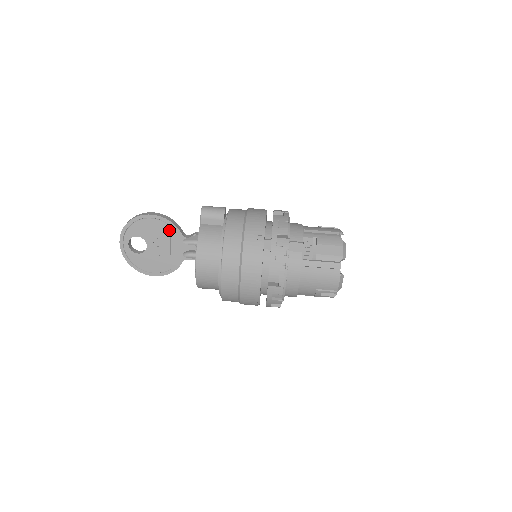
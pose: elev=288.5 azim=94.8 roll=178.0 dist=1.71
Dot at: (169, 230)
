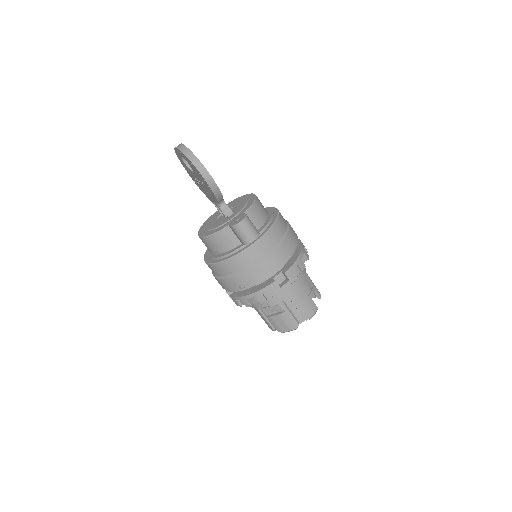
Dot at: (211, 193)
